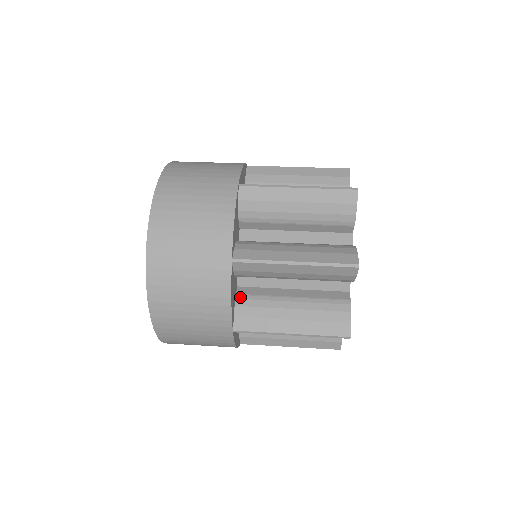
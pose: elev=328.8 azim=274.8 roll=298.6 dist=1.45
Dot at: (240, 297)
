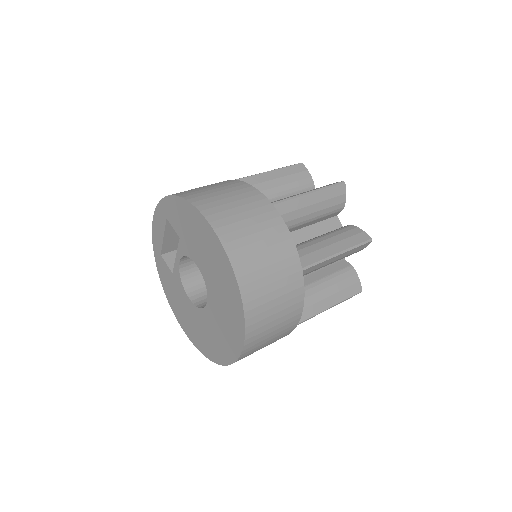
Dot at: occluded
